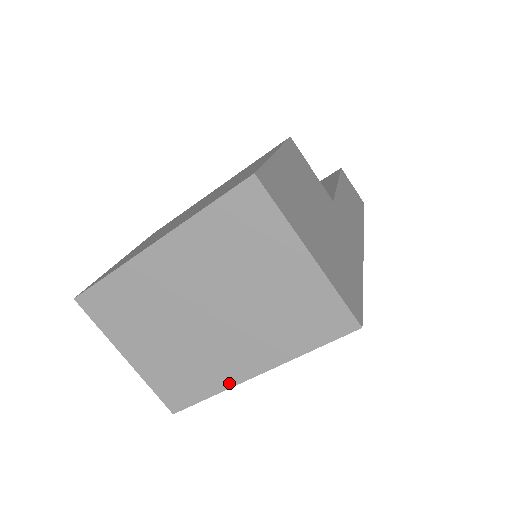
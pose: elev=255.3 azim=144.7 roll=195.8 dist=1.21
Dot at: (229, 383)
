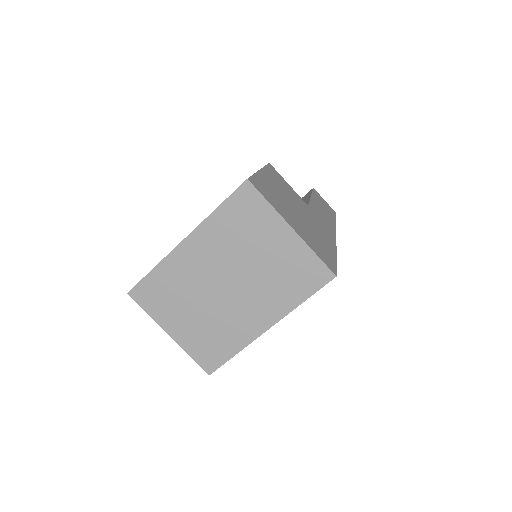
Dot at: (248, 340)
